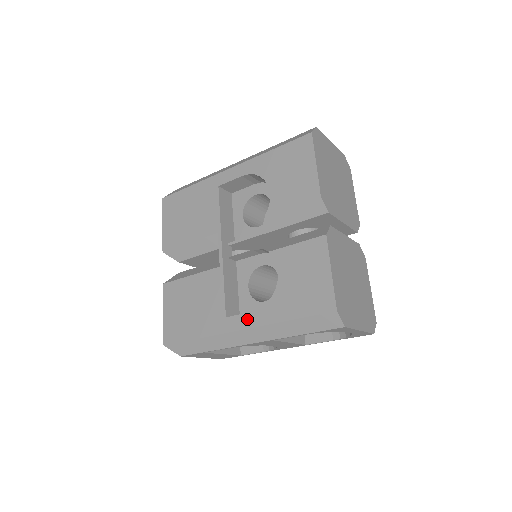
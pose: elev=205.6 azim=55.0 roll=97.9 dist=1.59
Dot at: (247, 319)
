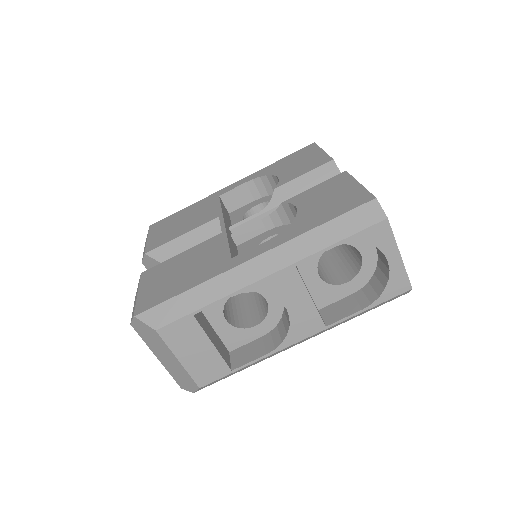
Dot at: (262, 247)
